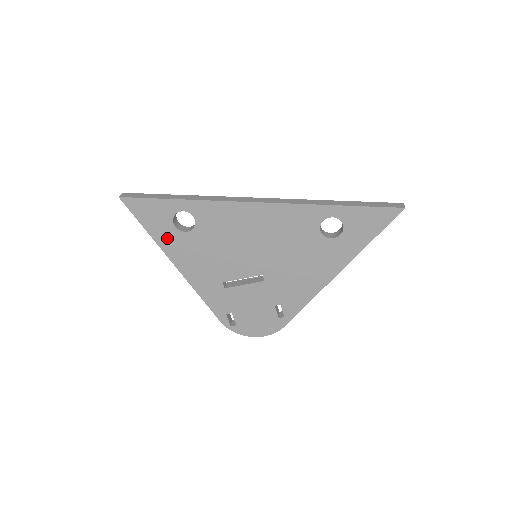
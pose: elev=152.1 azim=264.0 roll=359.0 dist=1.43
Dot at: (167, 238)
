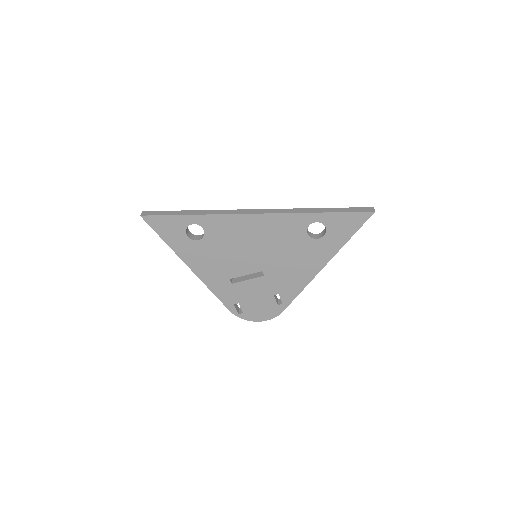
Dot at: (182, 246)
